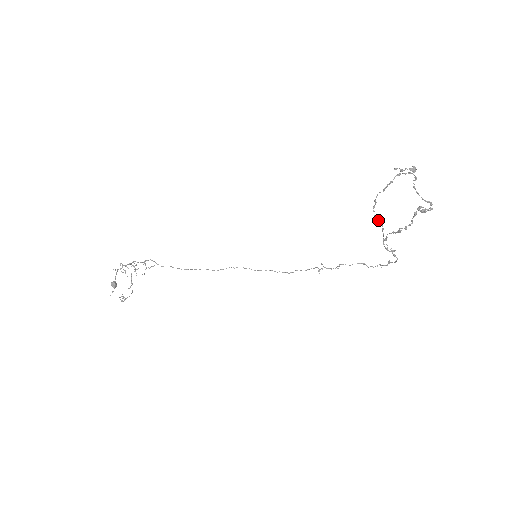
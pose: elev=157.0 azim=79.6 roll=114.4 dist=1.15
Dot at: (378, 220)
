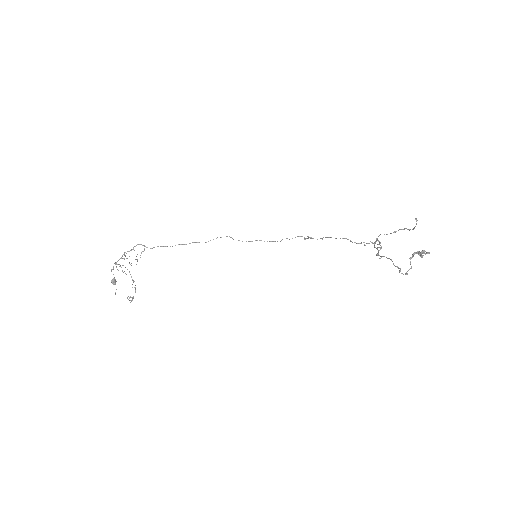
Dot at: (377, 248)
